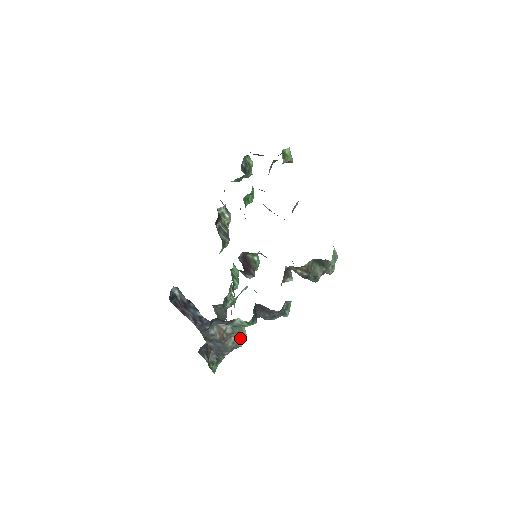
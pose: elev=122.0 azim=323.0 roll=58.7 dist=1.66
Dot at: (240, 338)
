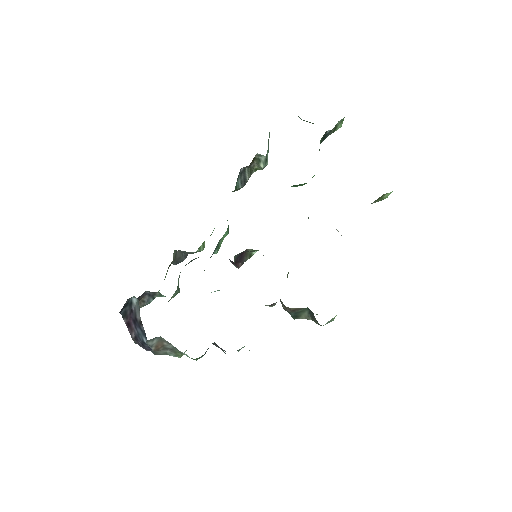
Dot at: (176, 355)
